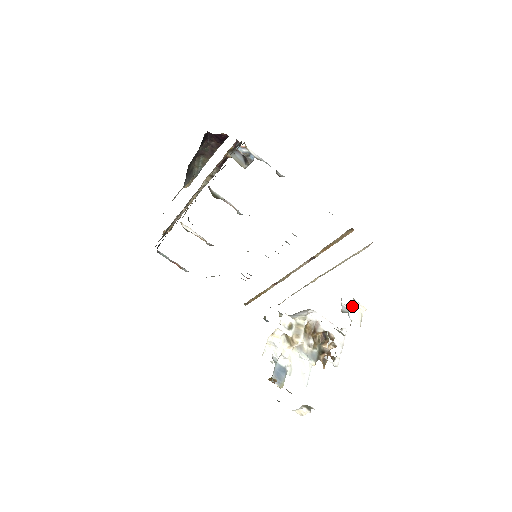
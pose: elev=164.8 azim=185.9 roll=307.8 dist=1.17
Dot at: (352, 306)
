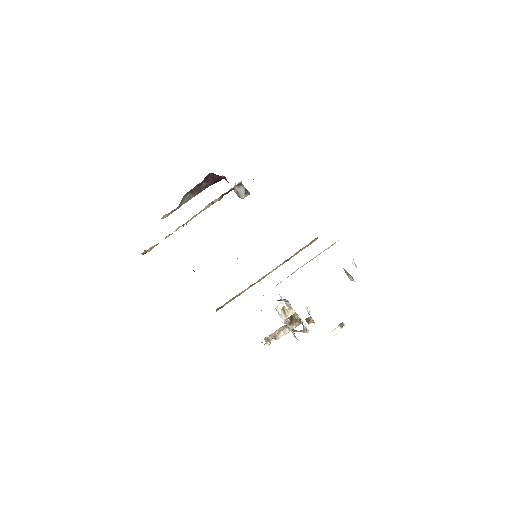
Dot at: (353, 264)
